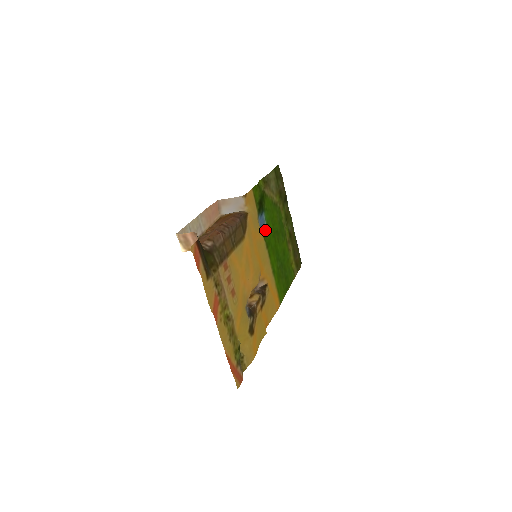
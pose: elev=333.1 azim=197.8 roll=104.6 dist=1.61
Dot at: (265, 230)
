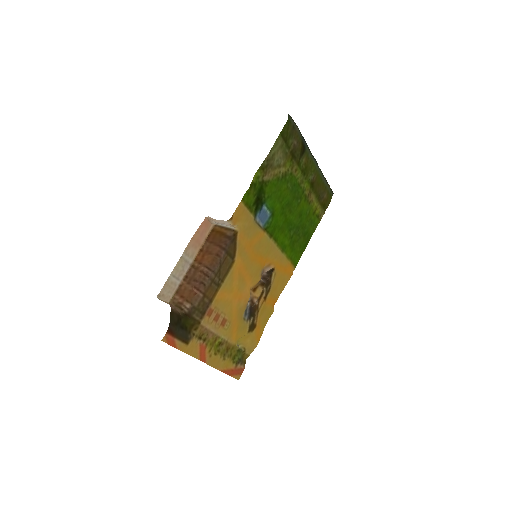
Dot at: (268, 219)
